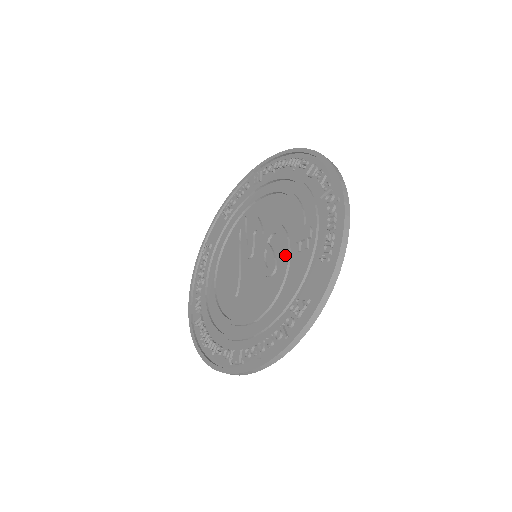
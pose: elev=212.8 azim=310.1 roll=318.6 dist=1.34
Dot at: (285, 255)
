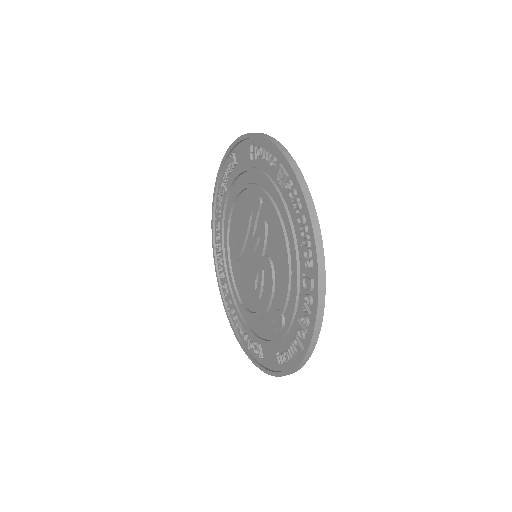
Dot at: (264, 307)
